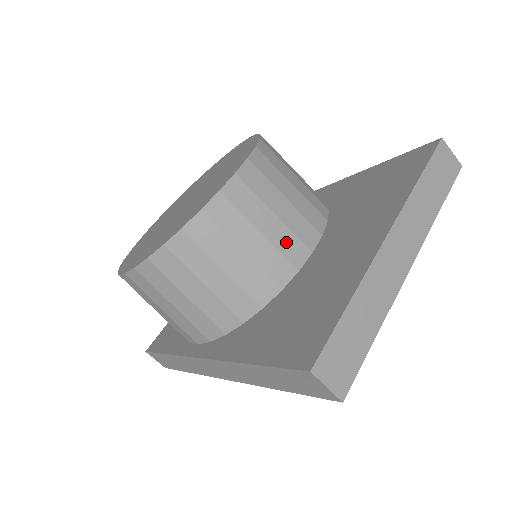
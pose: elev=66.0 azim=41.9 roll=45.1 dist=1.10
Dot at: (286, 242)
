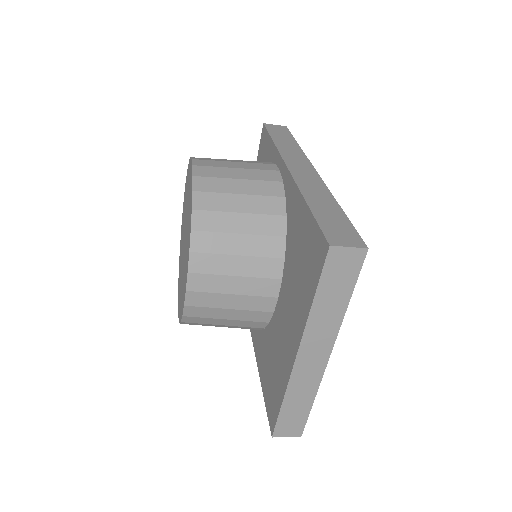
Dot at: (253, 303)
